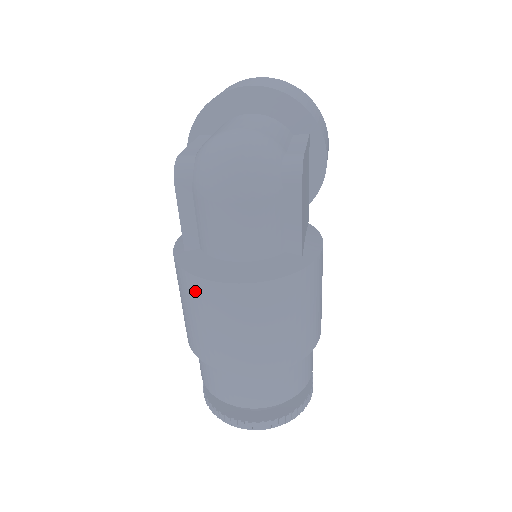
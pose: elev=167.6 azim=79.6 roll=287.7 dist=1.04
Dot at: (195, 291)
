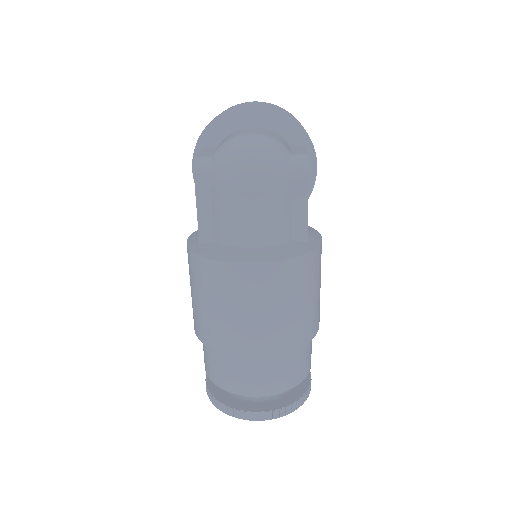
Dot at: (214, 276)
